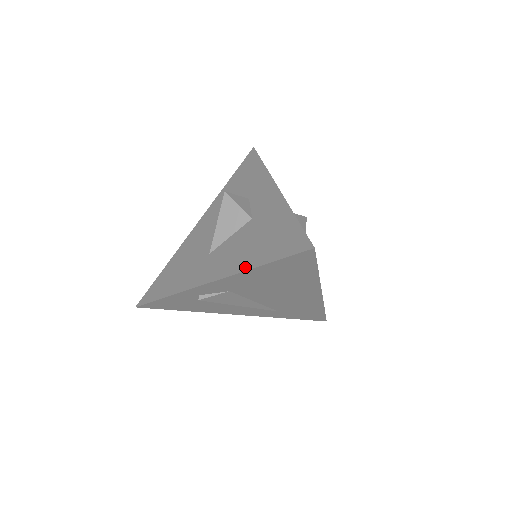
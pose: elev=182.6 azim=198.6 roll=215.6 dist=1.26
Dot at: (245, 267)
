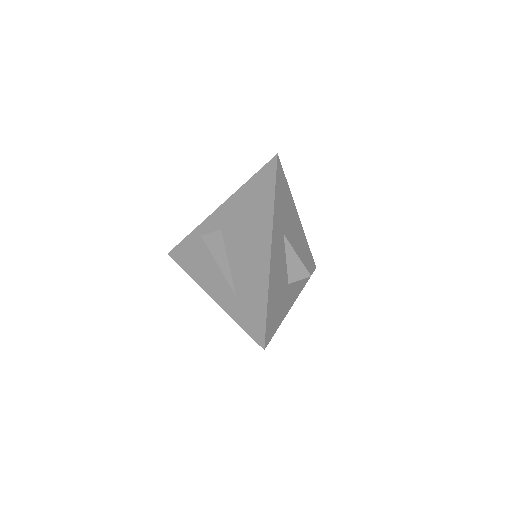
Dot at: (240, 191)
